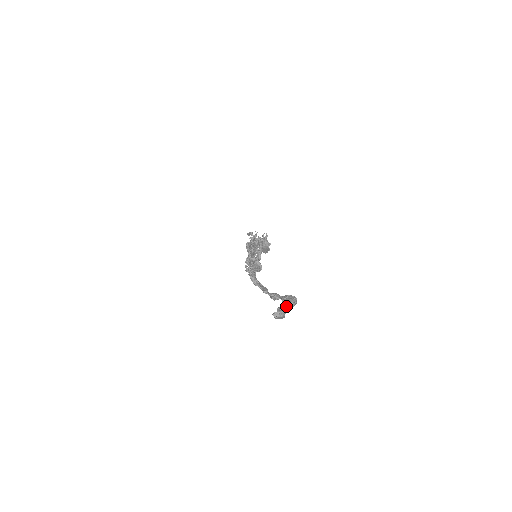
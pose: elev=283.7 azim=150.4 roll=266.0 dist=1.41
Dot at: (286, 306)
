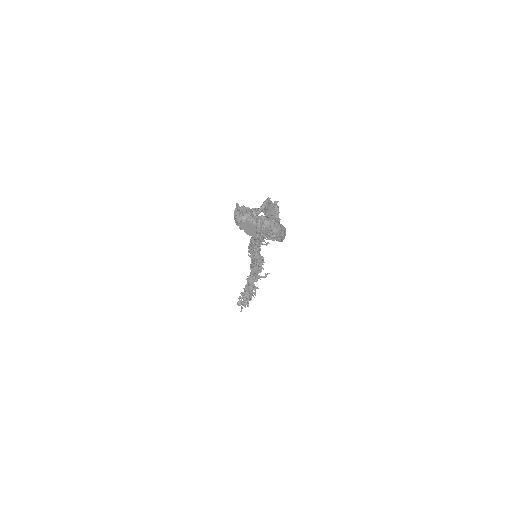
Dot at: (266, 220)
